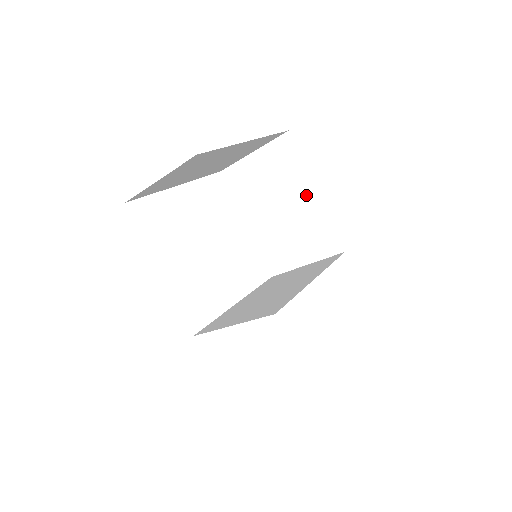
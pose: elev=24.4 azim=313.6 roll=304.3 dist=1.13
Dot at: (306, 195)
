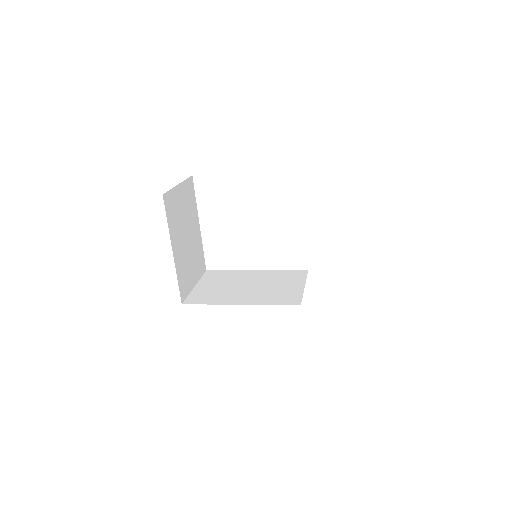
Dot at: occluded
